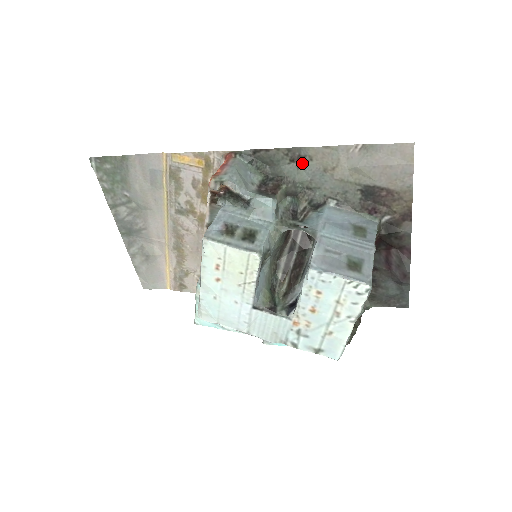
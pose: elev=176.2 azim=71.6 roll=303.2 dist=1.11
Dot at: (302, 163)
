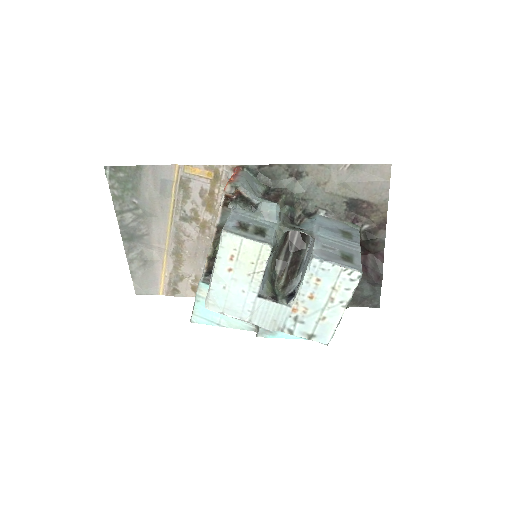
Dot at: (299, 178)
